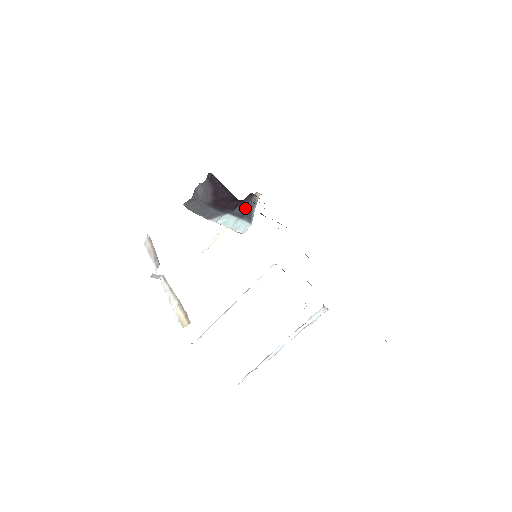
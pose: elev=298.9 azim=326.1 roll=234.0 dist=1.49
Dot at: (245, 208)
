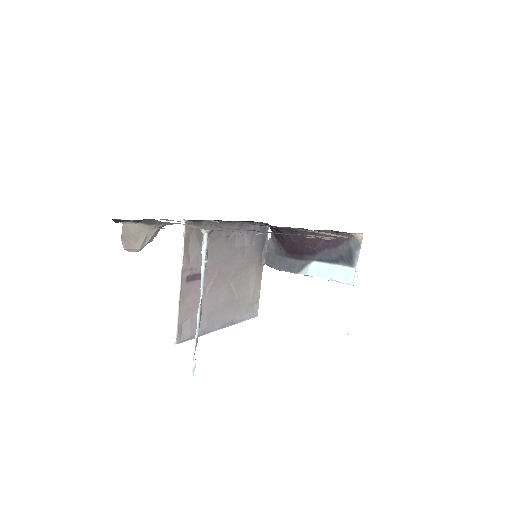
Dot at: (340, 252)
